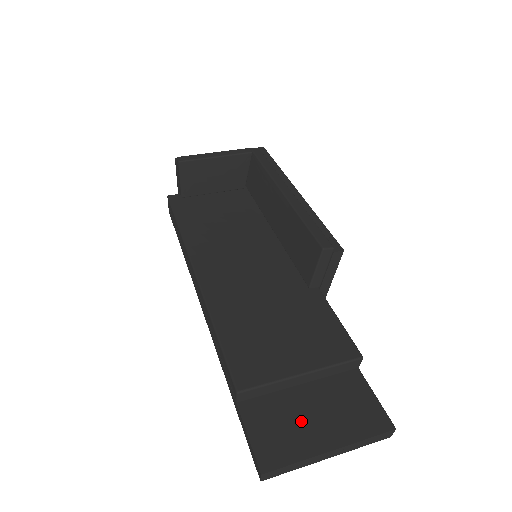
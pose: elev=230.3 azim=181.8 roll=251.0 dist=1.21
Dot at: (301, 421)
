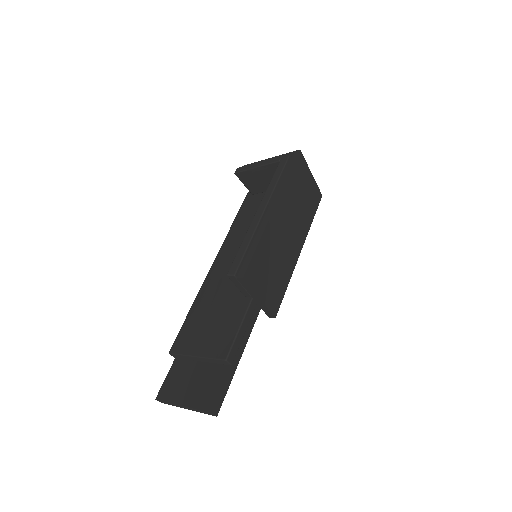
Dot at: (185, 382)
